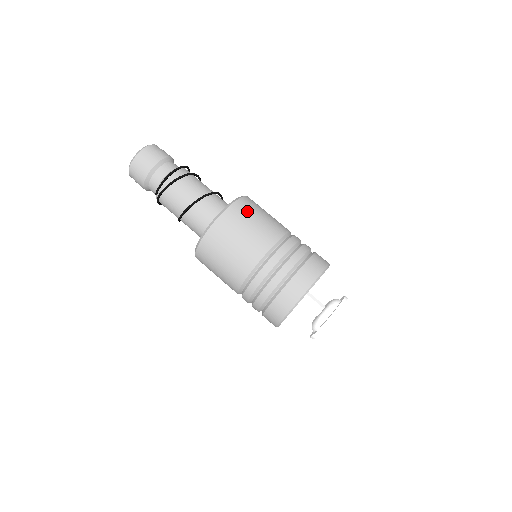
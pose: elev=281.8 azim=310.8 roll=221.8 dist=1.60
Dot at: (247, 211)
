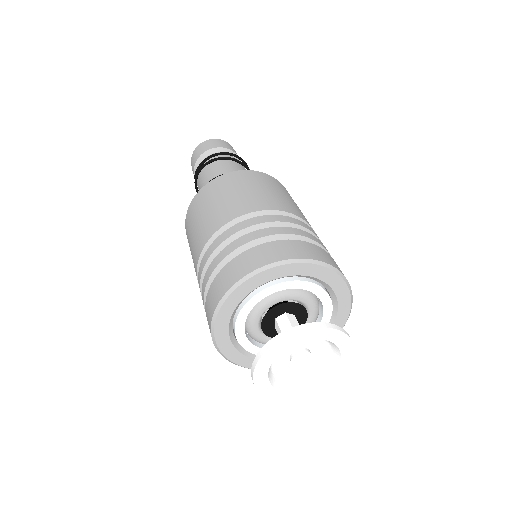
Dot at: (254, 179)
